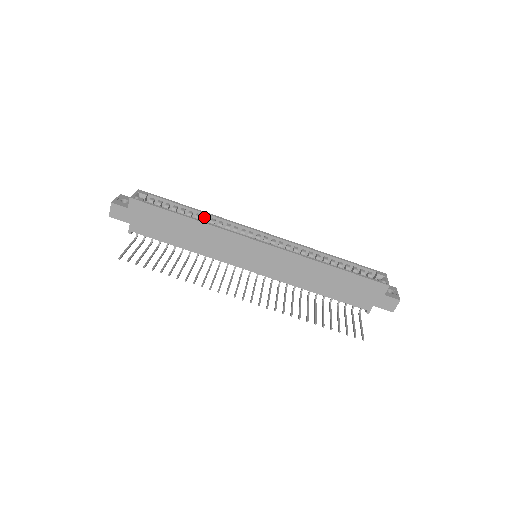
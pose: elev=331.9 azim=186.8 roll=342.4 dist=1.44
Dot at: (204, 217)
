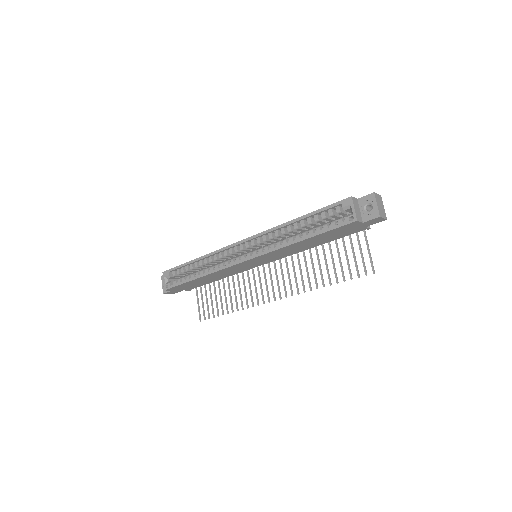
Dot at: (204, 262)
